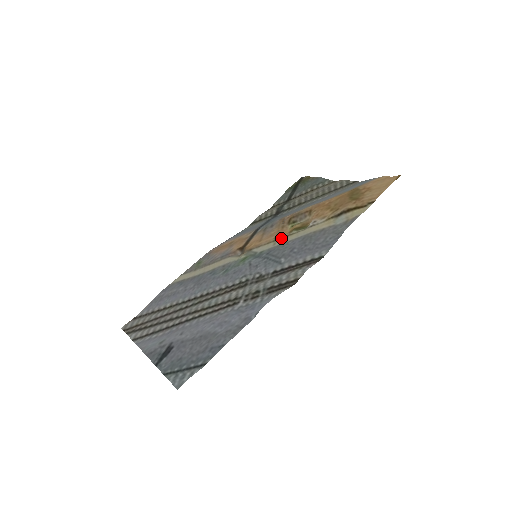
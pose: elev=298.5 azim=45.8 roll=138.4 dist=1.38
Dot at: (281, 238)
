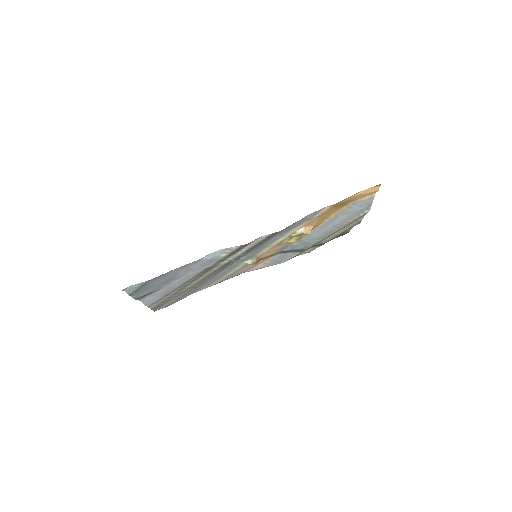
Dot at: (279, 243)
